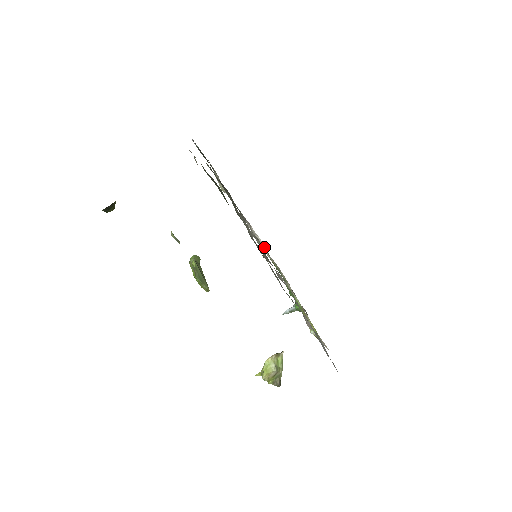
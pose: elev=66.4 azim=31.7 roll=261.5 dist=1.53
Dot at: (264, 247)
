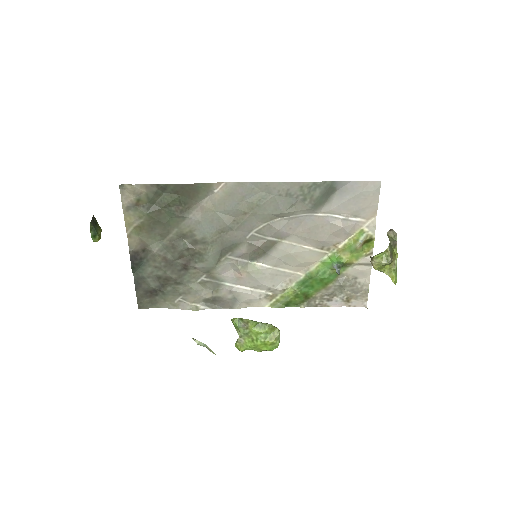
Dot at: (274, 305)
